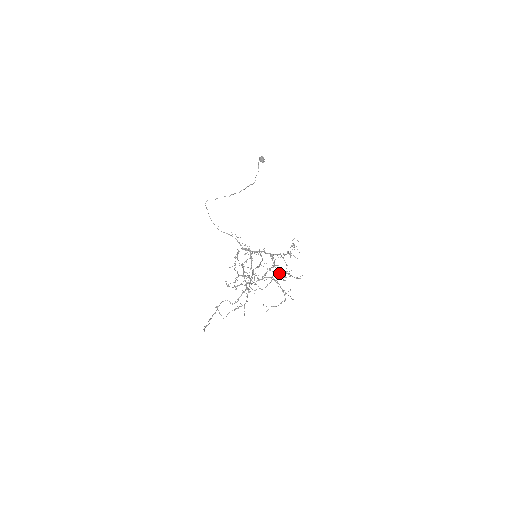
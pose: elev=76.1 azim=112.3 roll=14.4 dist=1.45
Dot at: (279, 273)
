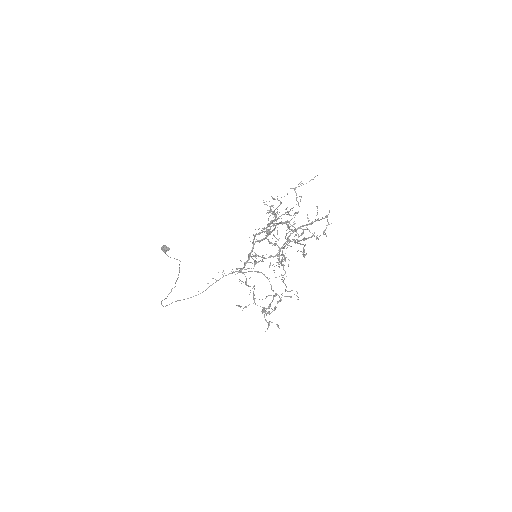
Dot at: occluded
